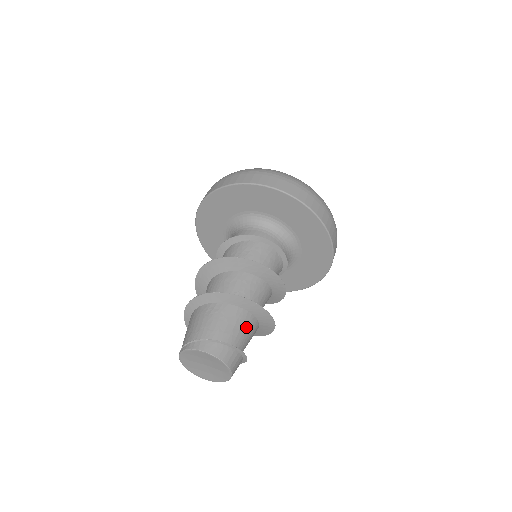
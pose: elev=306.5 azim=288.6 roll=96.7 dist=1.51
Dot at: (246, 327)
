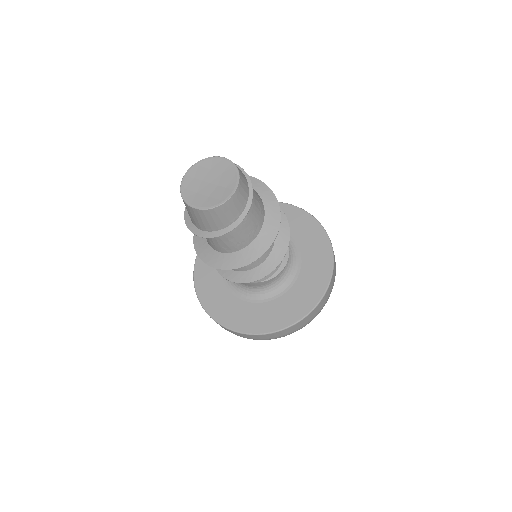
Dot at: (257, 200)
